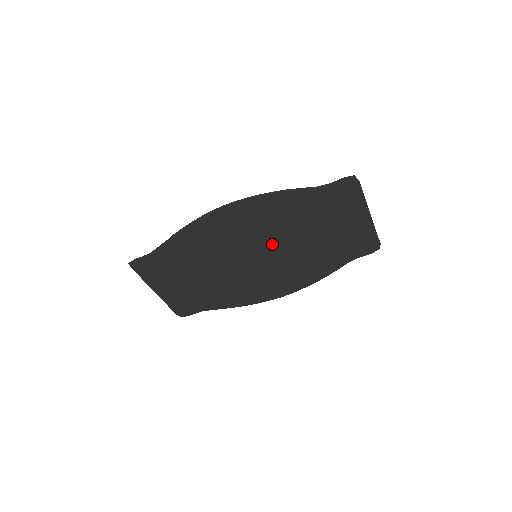
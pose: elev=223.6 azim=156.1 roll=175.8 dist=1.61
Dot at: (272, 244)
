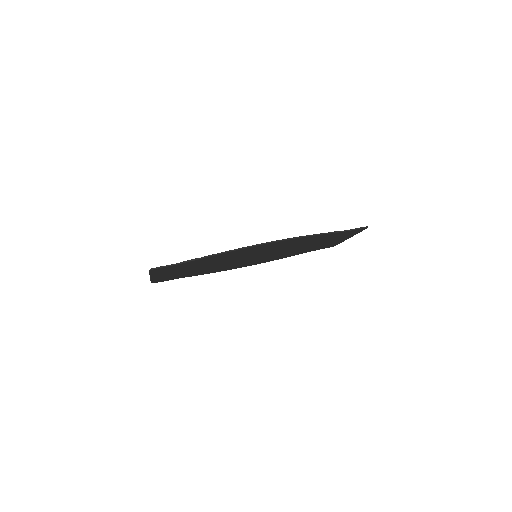
Dot at: (275, 251)
